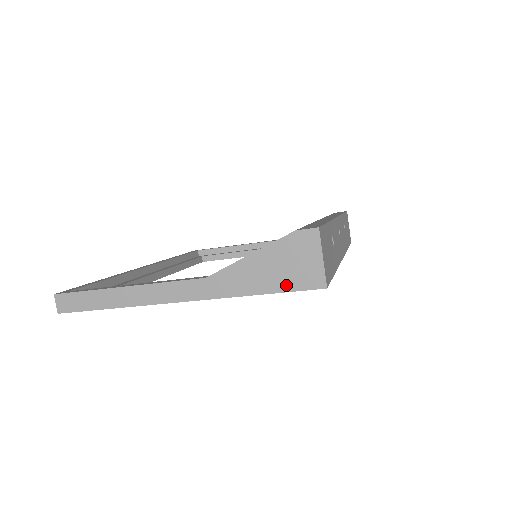
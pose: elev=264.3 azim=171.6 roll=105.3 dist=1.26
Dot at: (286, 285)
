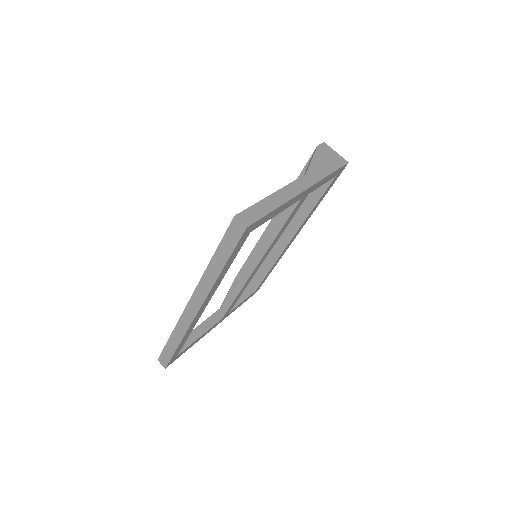
Dot at: (336, 166)
